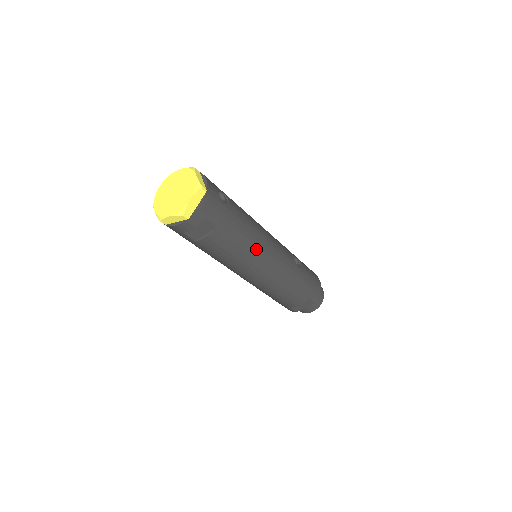
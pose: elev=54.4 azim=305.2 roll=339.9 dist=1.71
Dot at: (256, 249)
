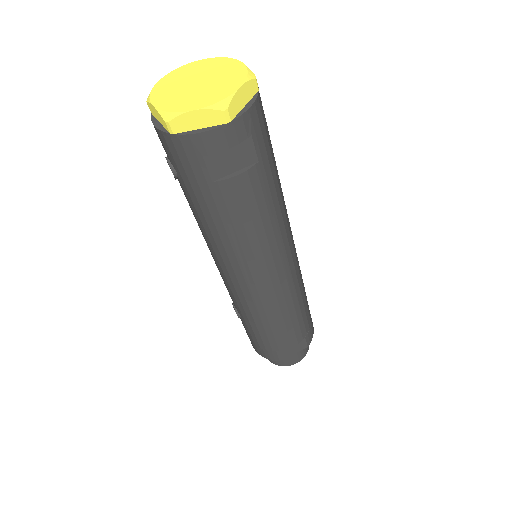
Dot at: (283, 229)
